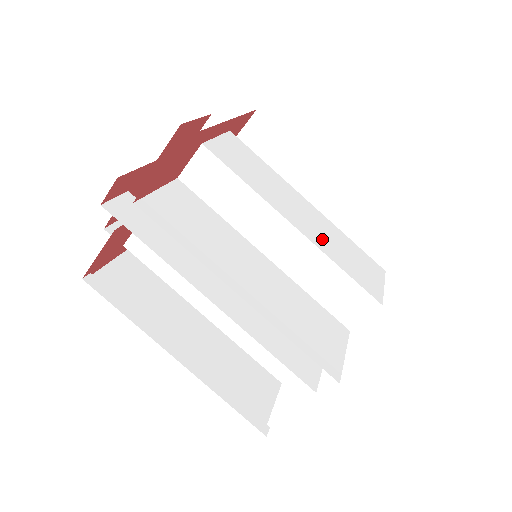
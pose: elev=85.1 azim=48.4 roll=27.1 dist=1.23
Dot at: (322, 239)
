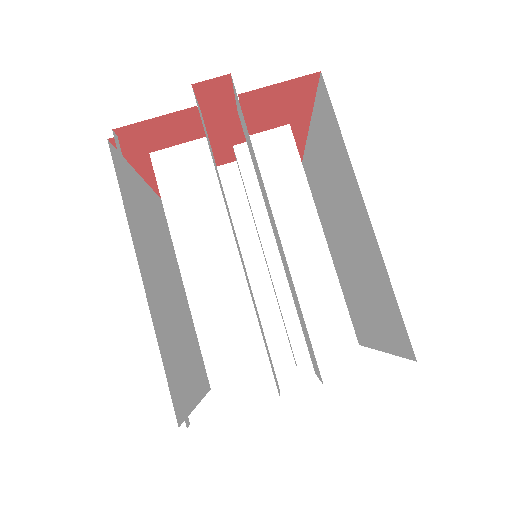
Dot at: occluded
